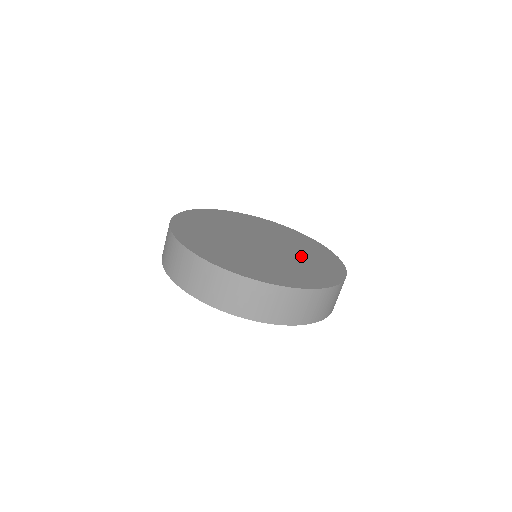
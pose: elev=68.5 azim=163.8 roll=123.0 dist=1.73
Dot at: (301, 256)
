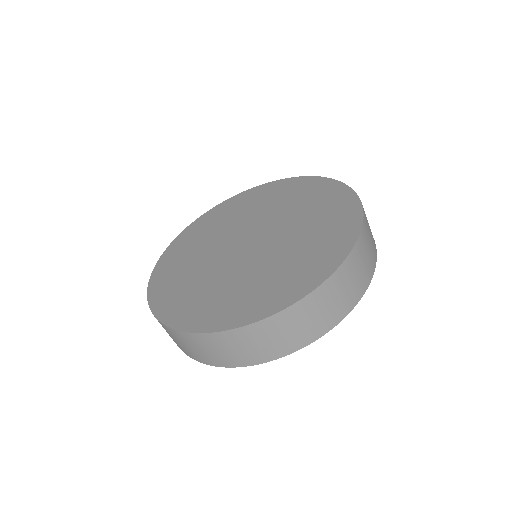
Dot at: (272, 264)
